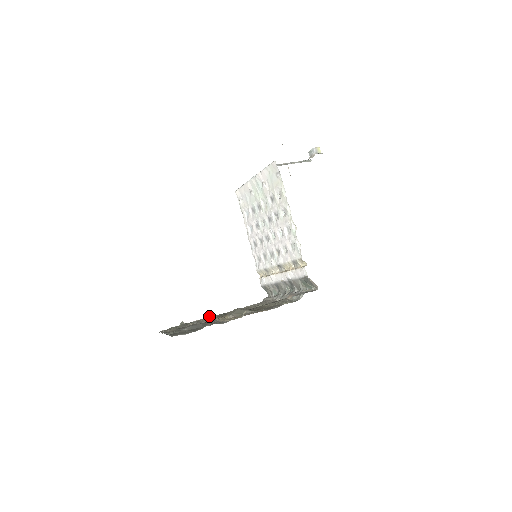
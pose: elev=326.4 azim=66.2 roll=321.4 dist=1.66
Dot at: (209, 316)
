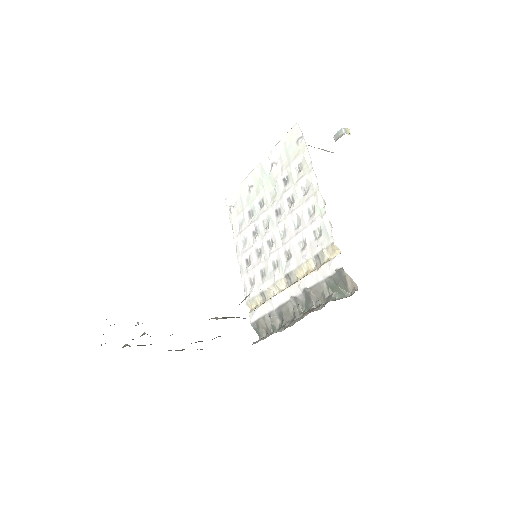
Dot at: (170, 350)
